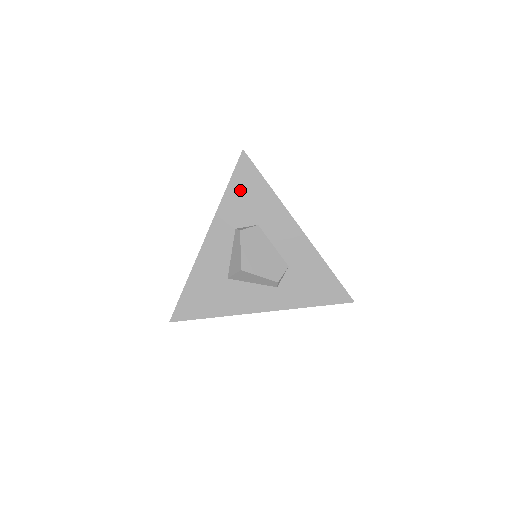
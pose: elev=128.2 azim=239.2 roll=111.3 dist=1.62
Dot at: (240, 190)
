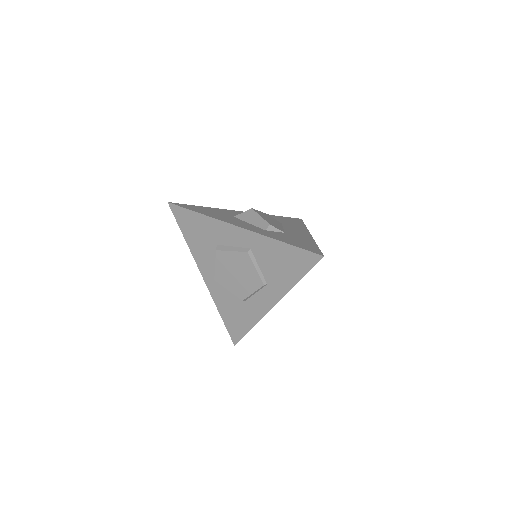
Dot at: (284, 219)
